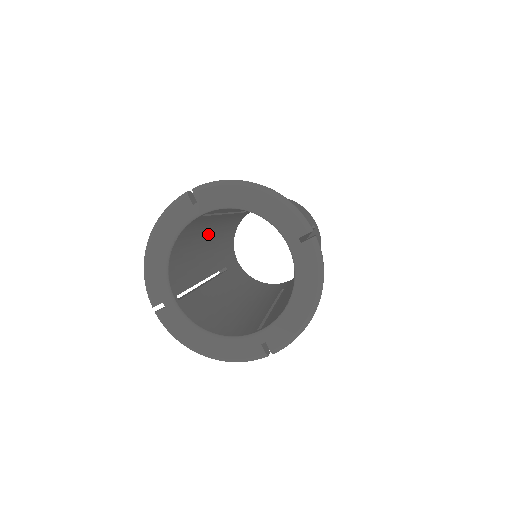
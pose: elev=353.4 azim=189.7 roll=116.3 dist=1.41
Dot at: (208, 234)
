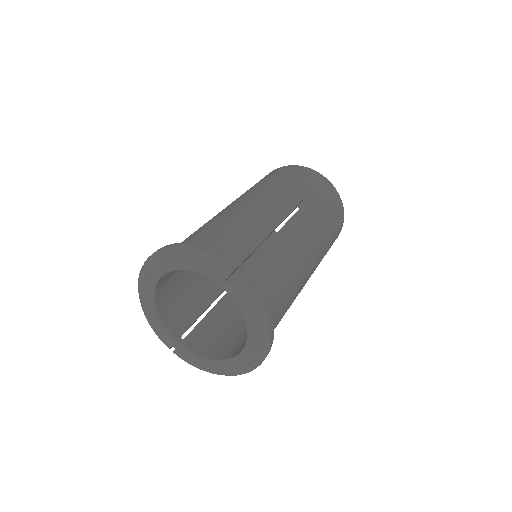
Dot at: occluded
